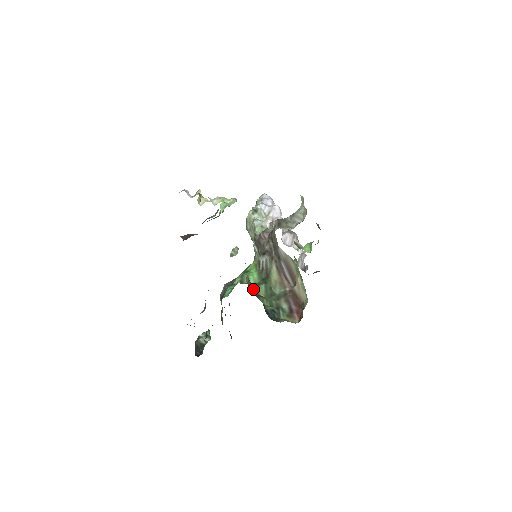
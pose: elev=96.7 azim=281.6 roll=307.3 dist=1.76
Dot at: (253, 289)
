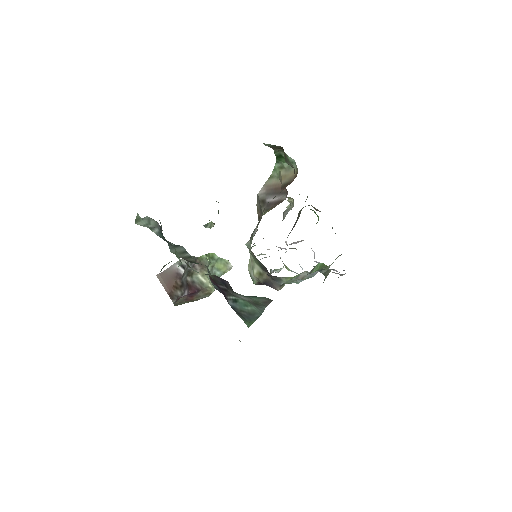
Dot at: occluded
